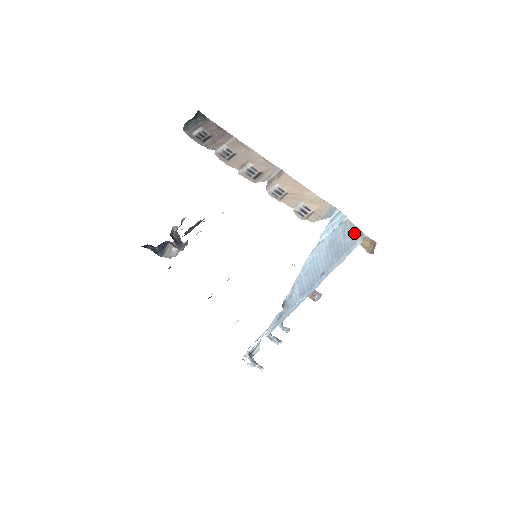
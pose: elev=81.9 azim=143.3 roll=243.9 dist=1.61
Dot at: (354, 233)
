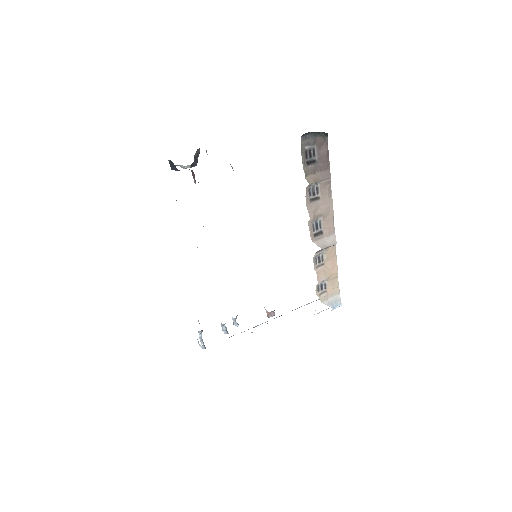
Dot at: occluded
